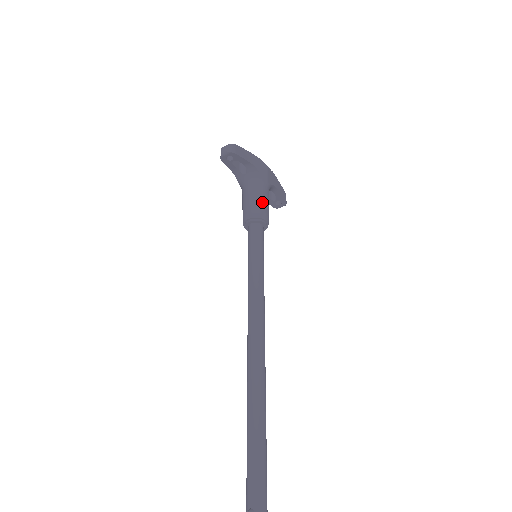
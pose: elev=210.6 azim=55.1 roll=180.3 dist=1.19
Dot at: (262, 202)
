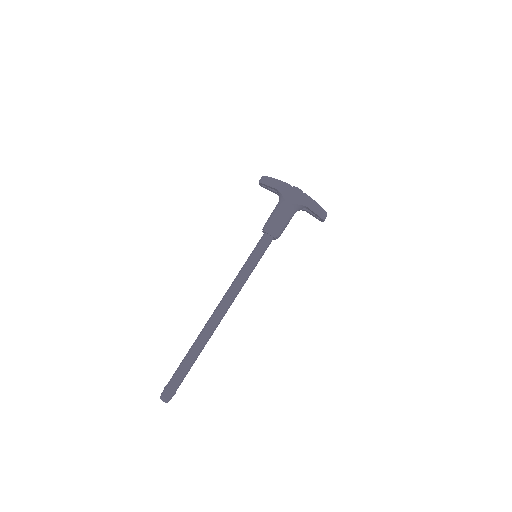
Dot at: (273, 218)
